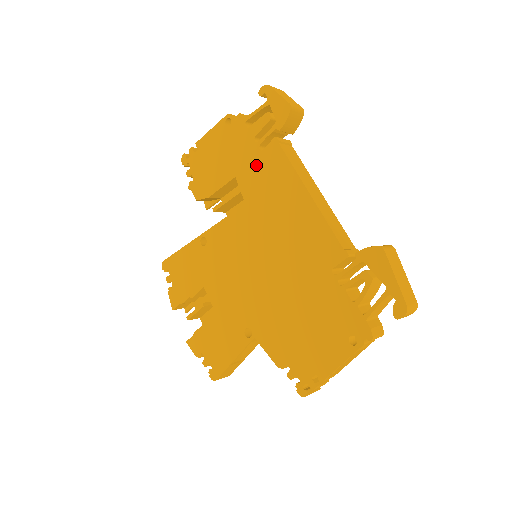
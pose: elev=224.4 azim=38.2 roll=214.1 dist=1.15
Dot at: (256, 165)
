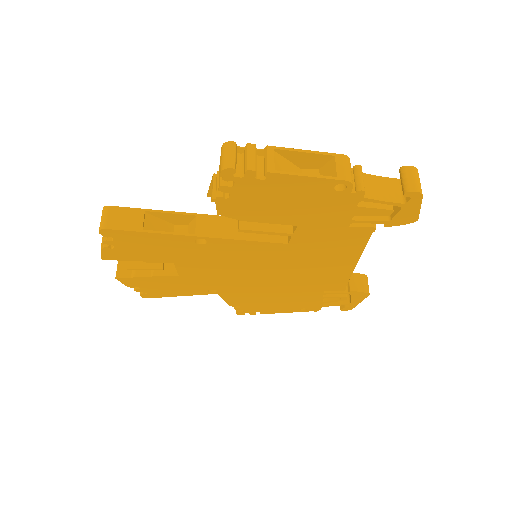
Dot at: (332, 232)
